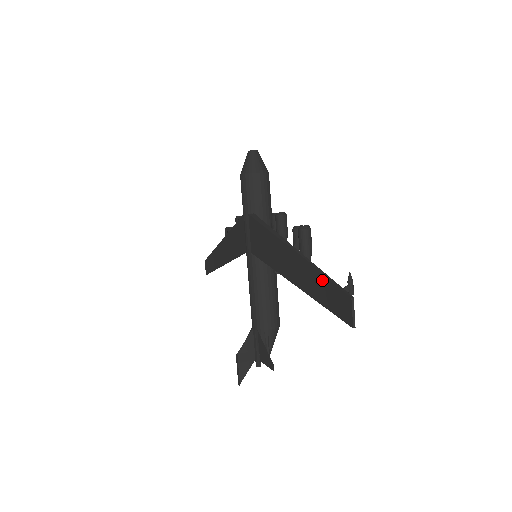
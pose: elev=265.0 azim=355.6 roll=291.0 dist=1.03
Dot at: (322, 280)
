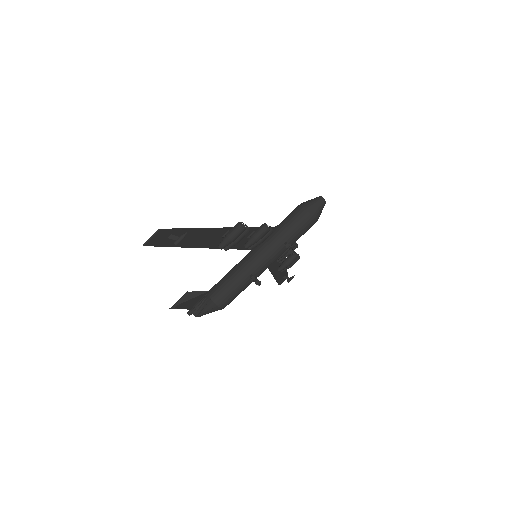
Dot at: (186, 231)
